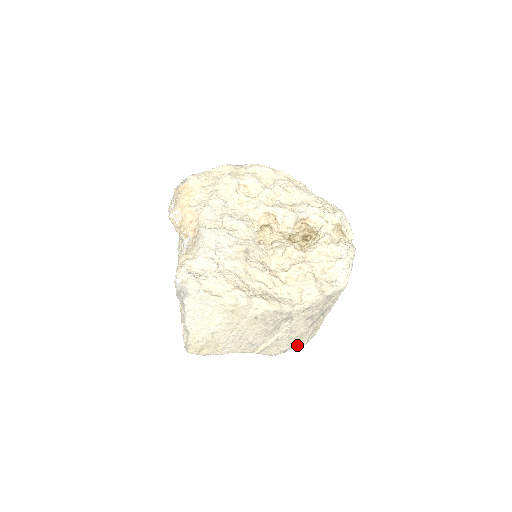
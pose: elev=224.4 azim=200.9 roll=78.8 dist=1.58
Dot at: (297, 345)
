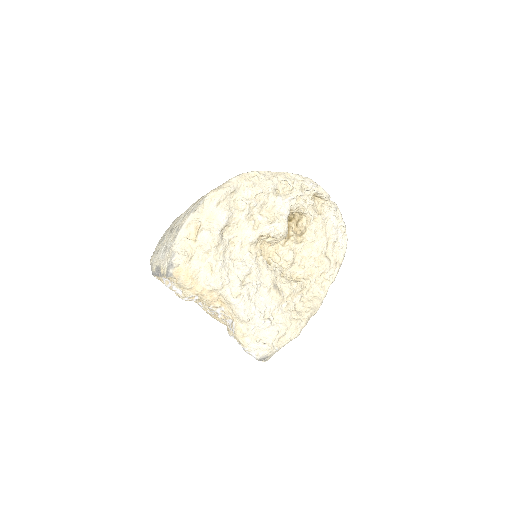
Dot at: occluded
